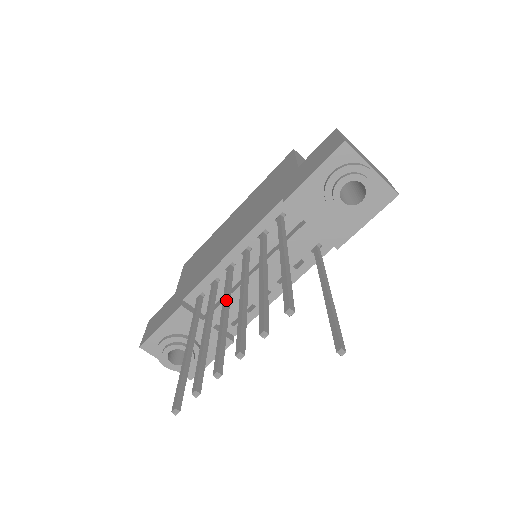
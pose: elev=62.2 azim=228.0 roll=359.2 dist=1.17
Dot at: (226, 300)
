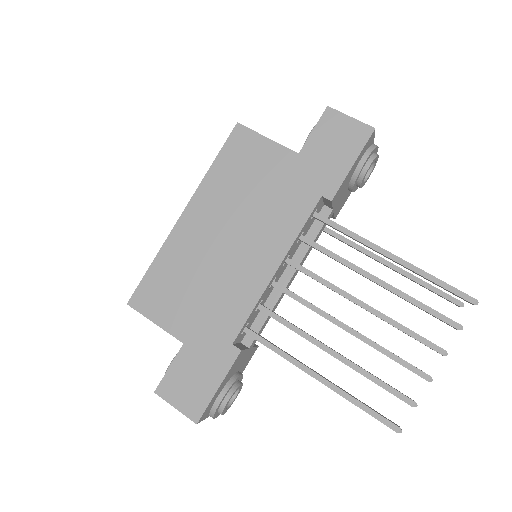
Dot at: (335, 318)
